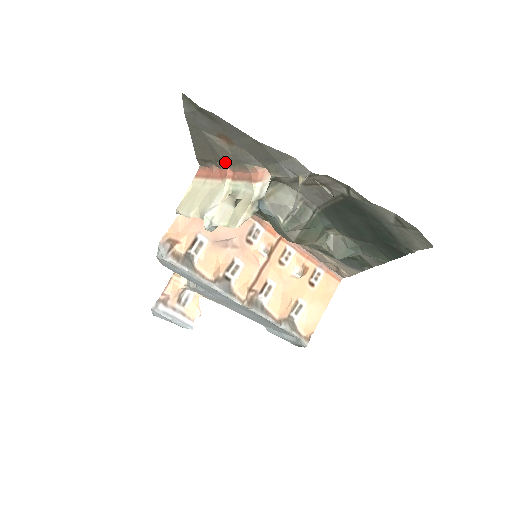
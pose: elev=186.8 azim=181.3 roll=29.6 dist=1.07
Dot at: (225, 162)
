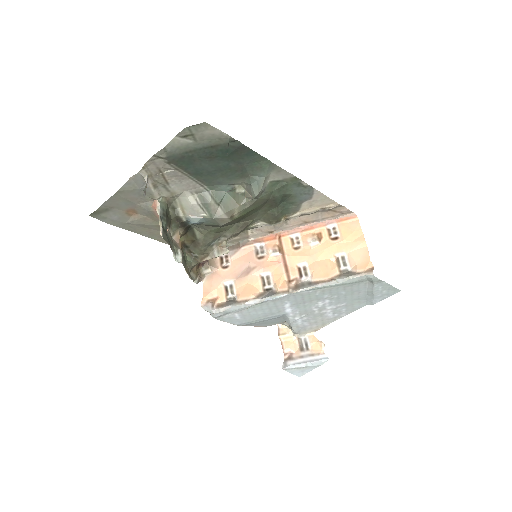
Dot at: (158, 225)
